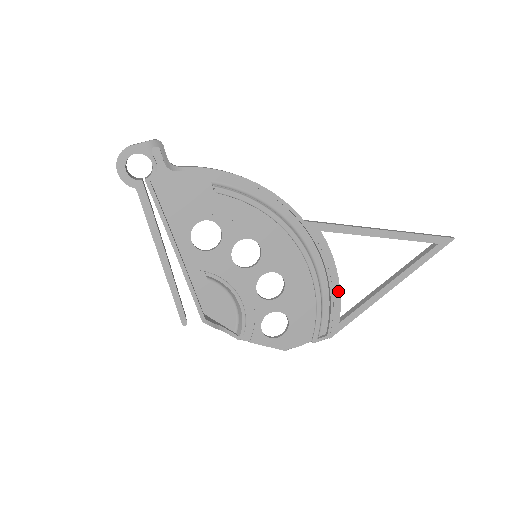
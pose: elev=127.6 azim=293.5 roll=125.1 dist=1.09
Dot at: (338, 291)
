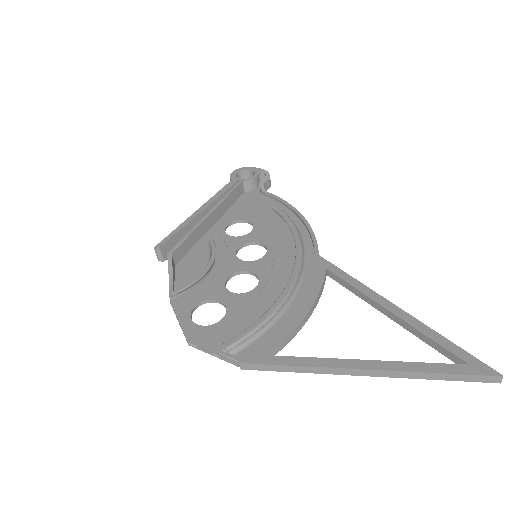
Dot at: (296, 324)
